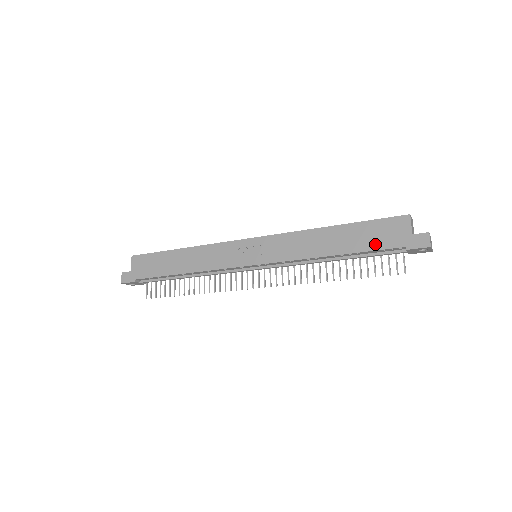
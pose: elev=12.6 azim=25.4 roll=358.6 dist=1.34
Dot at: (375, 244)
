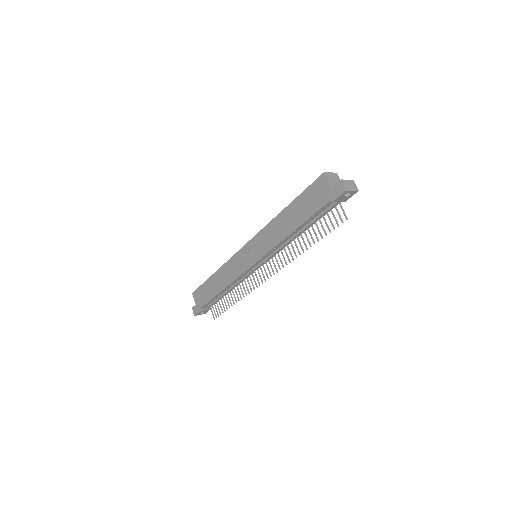
Dot at: (313, 209)
